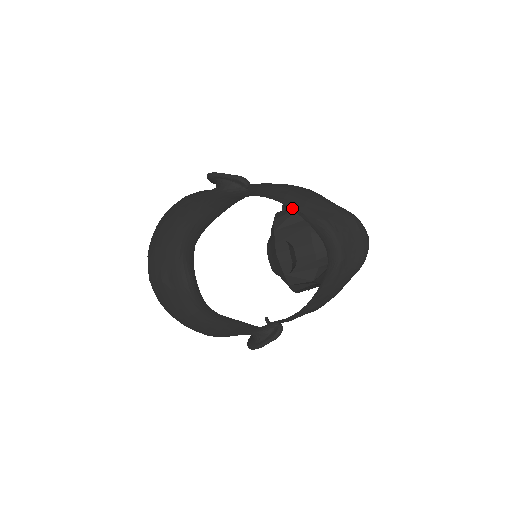
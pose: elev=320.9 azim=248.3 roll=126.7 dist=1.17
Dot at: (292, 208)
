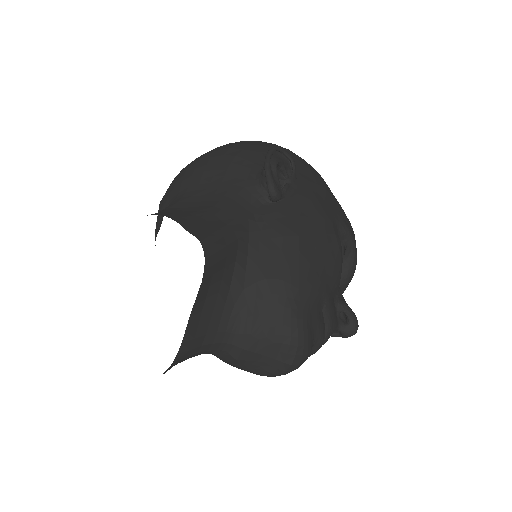
Dot at: (244, 271)
